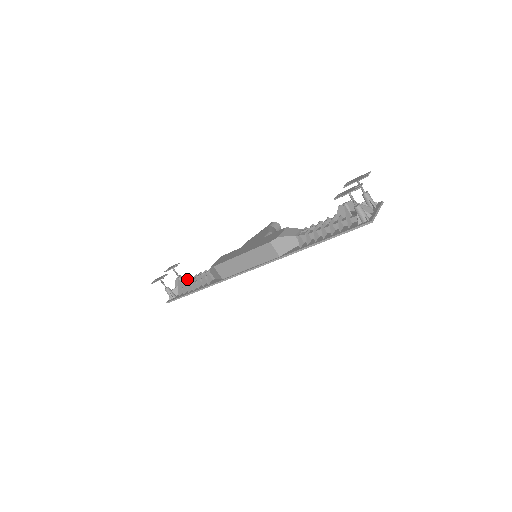
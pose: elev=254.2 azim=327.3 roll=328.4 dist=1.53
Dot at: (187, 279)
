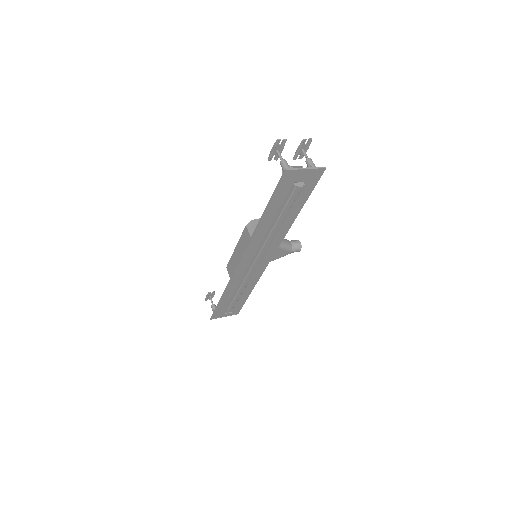
Dot at: occluded
